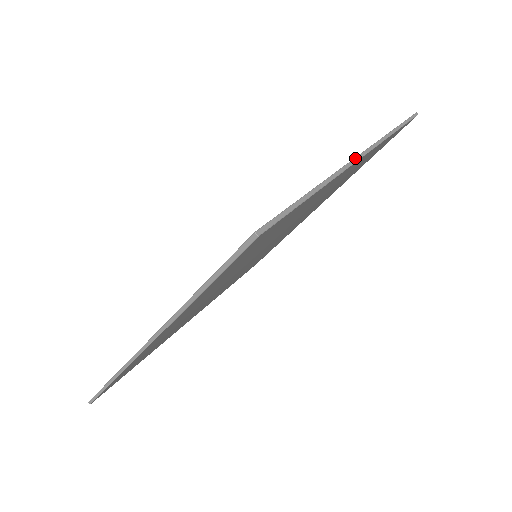
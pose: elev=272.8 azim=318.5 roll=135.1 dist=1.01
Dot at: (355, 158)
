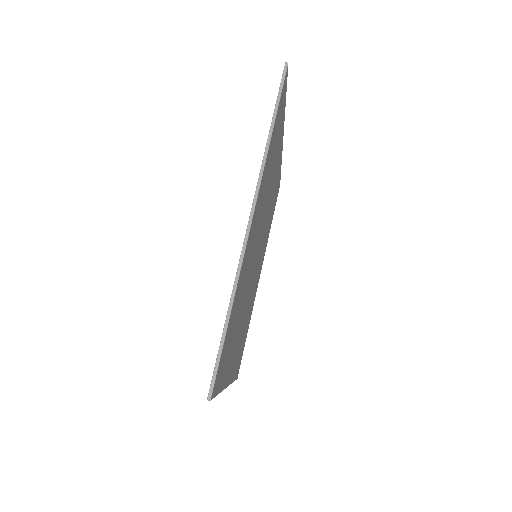
Dot at: (245, 235)
